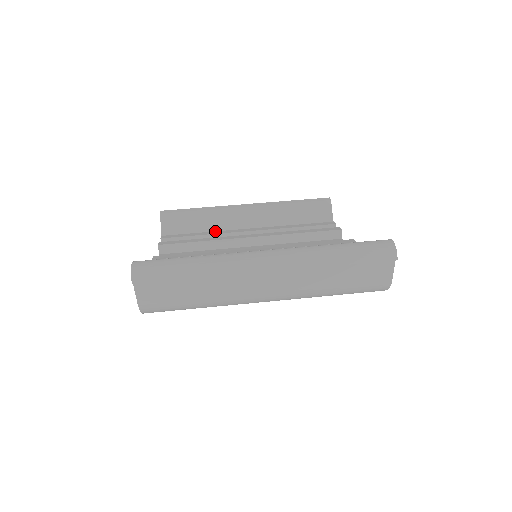
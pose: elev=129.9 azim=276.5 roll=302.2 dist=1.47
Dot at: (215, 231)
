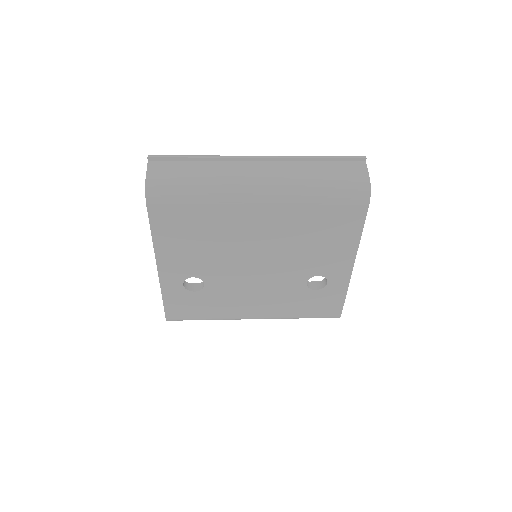
Dot at: occluded
